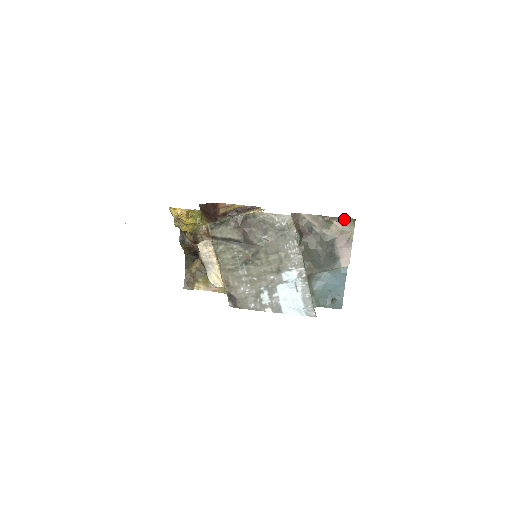
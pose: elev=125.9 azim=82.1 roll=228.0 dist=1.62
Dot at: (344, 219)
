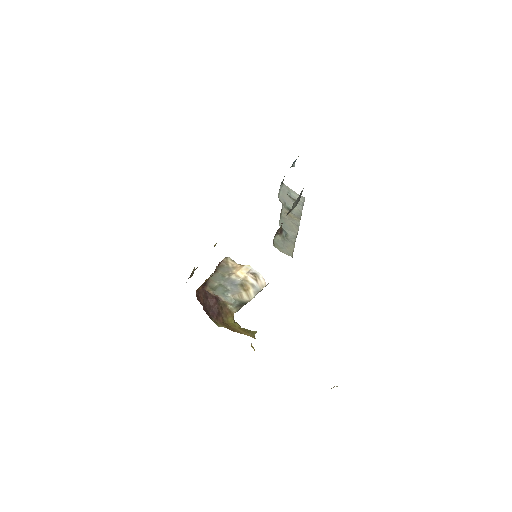
Dot at: occluded
